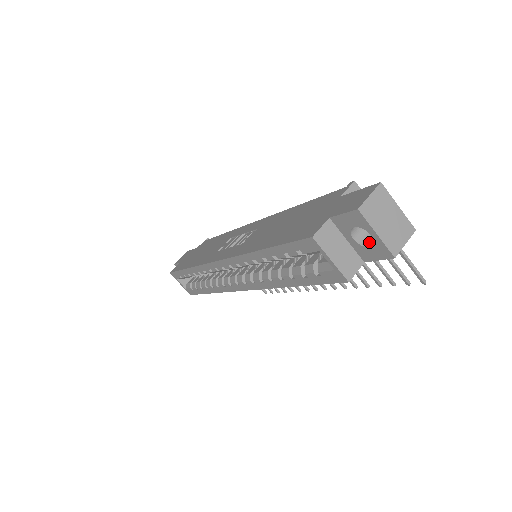
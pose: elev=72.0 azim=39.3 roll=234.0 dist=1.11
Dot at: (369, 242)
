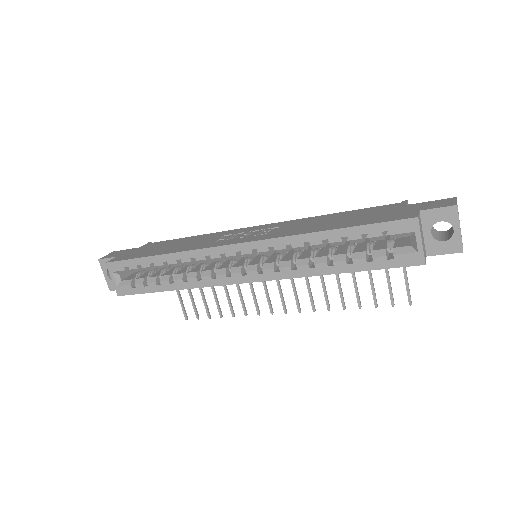
Dot at: (439, 239)
